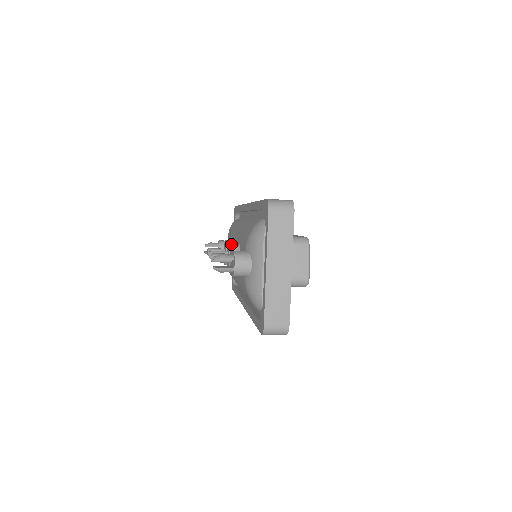
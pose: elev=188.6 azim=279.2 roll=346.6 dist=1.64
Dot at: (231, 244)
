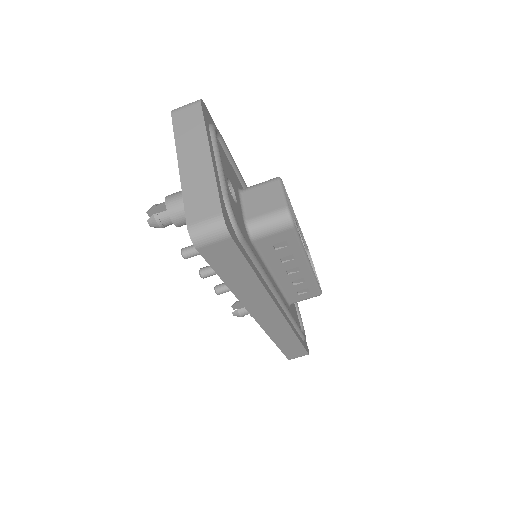
Dot at: occluded
